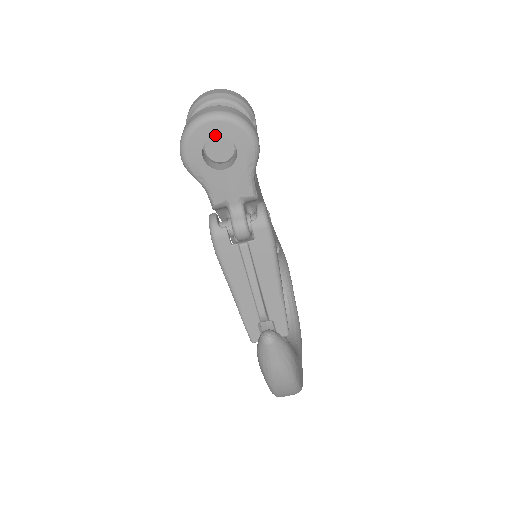
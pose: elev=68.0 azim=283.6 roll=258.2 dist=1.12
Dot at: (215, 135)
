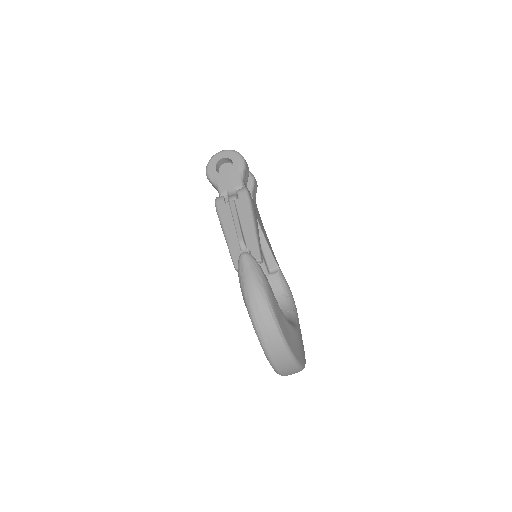
Dot at: (222, 158)
